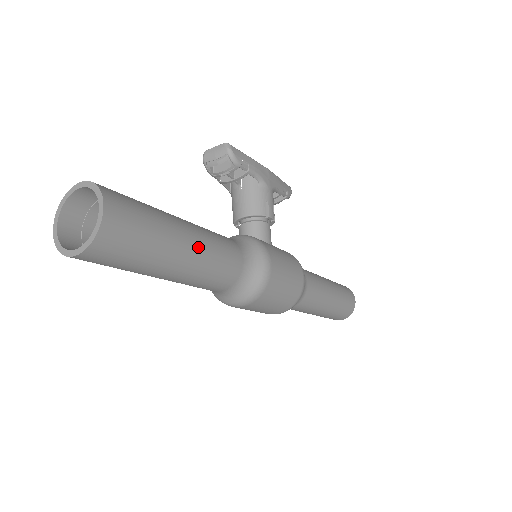
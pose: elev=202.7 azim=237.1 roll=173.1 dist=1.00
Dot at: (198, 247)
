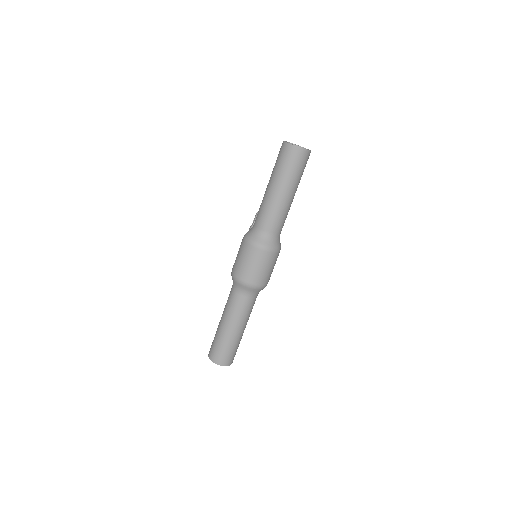
Dot at: occluded
